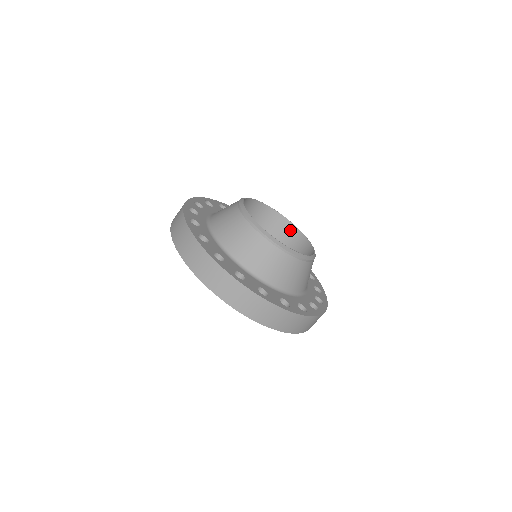
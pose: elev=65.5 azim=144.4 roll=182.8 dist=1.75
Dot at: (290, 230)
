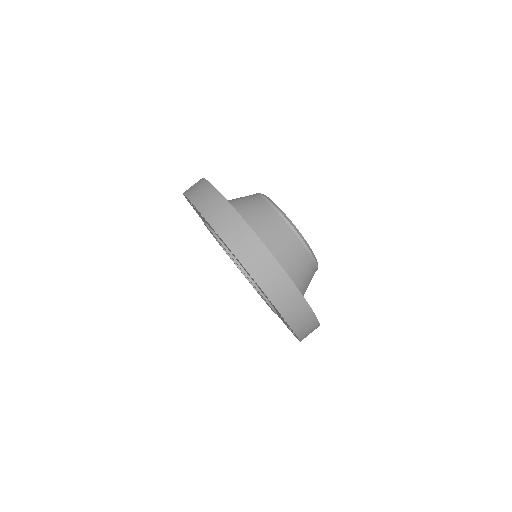
Dot at: occluded
